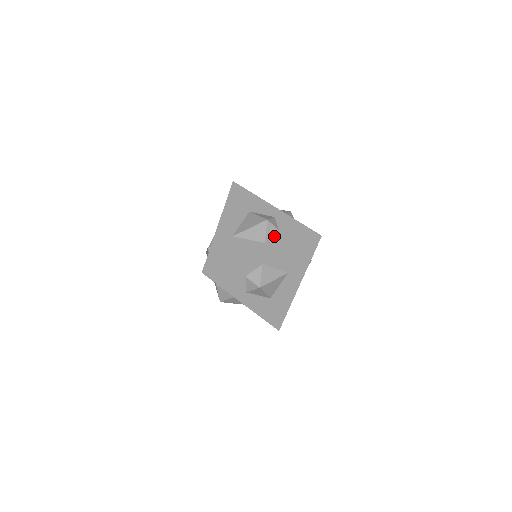
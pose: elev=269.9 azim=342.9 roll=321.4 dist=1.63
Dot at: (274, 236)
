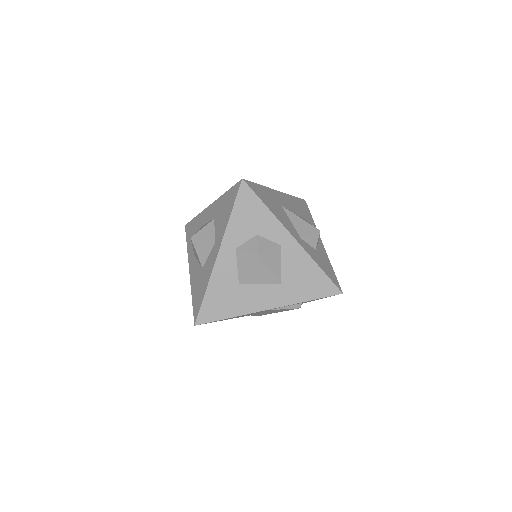
Dot at: (310, 246)
